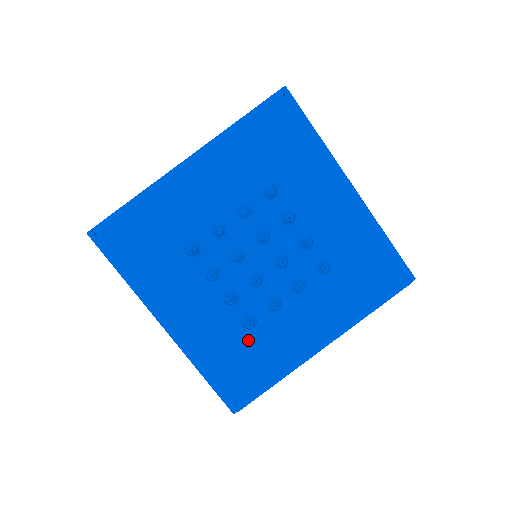
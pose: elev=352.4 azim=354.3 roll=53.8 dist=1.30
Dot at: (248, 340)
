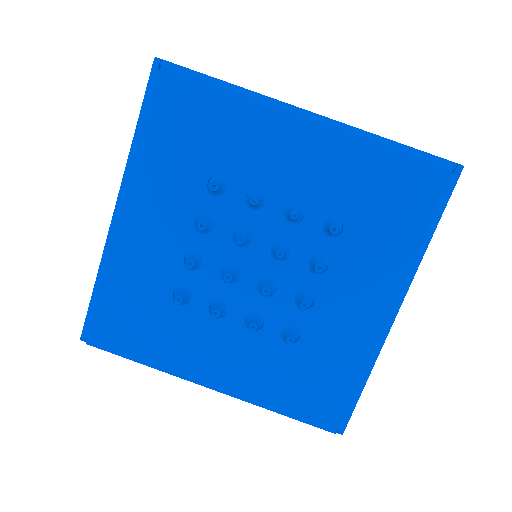
Dot at: (163, 307)
